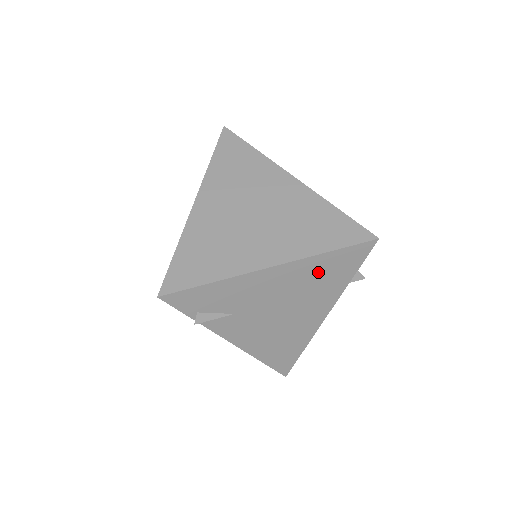
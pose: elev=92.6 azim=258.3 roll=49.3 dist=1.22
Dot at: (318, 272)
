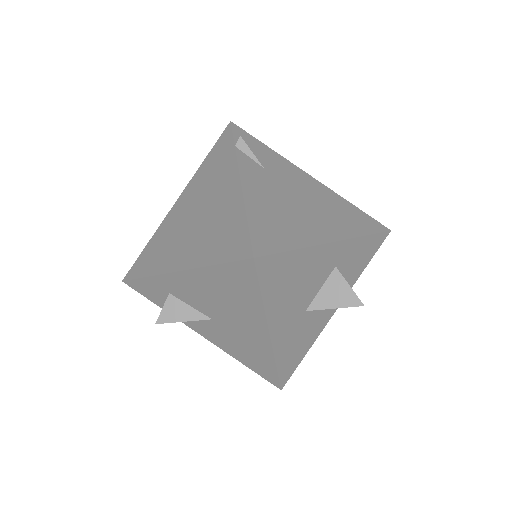
Dot at: (341, 207)
